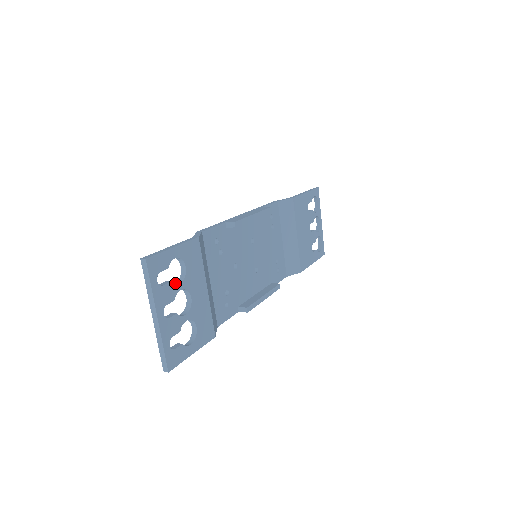
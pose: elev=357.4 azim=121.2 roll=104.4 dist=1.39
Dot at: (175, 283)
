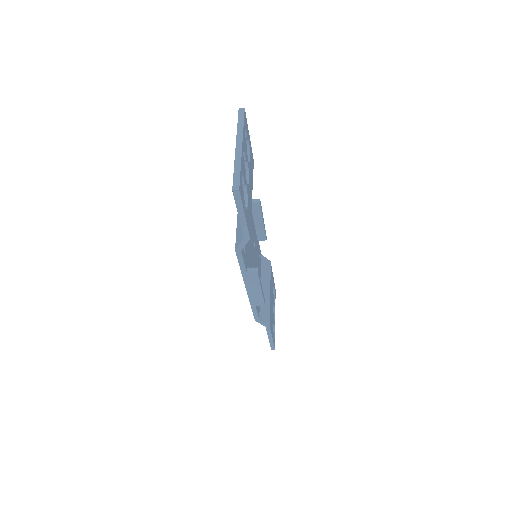
Dot at: occluded
